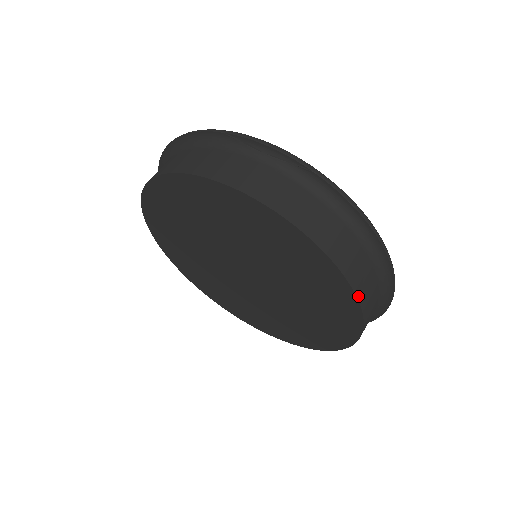
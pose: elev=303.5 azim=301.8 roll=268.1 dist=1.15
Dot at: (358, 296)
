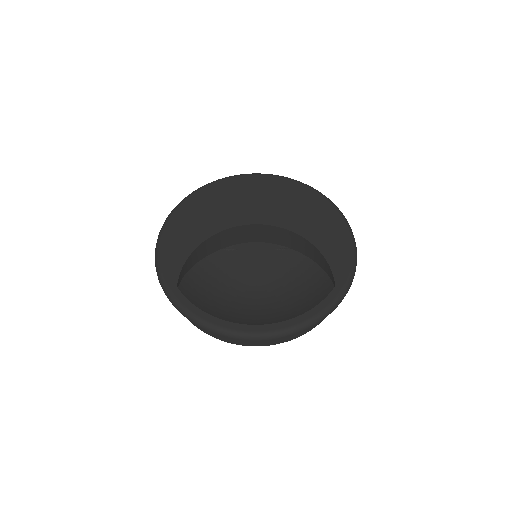
Dot at: occluded
